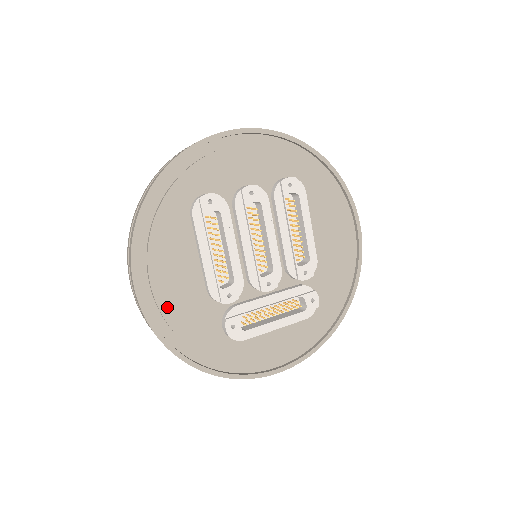
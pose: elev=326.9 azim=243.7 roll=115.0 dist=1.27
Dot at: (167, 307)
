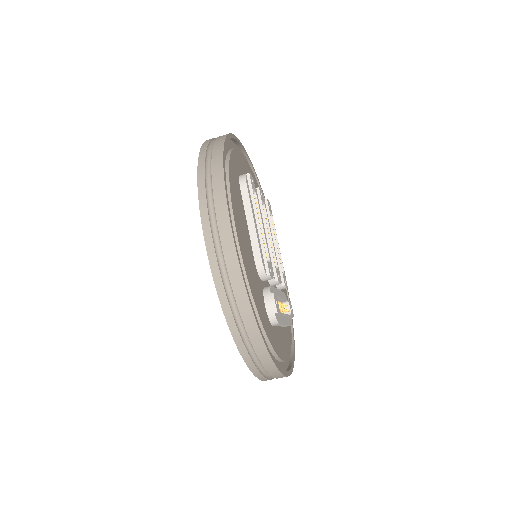
Dot at: (244, 259)
